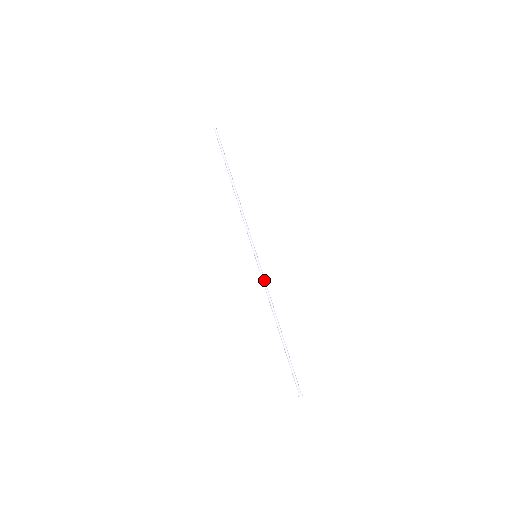
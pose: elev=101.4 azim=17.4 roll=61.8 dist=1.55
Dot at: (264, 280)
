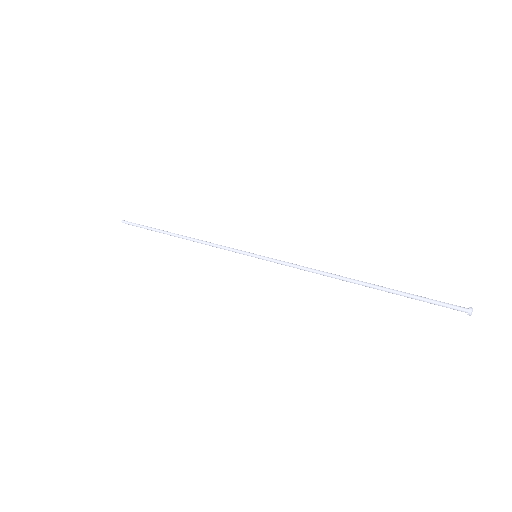
Dot at: (287, 262)
